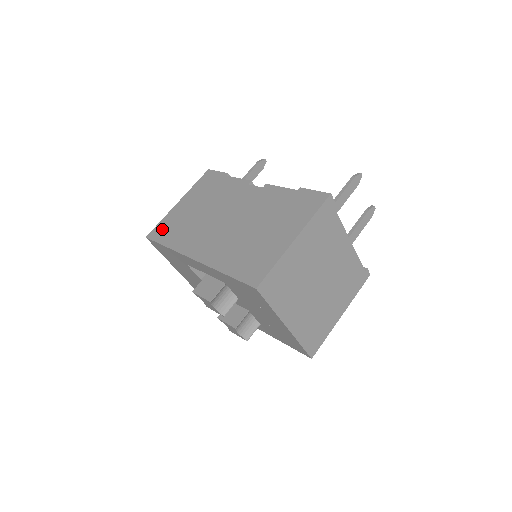
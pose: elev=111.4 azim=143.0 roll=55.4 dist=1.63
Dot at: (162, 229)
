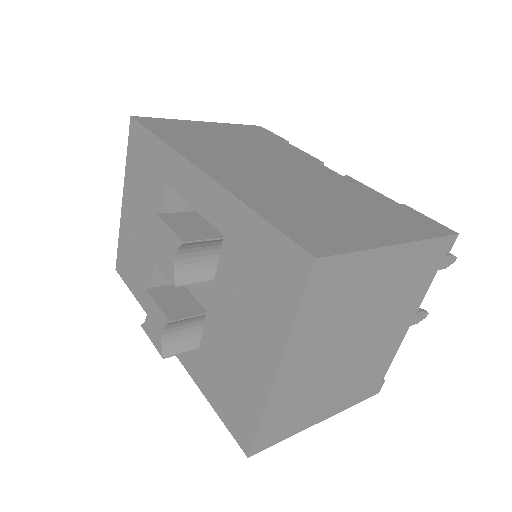
Dot at: (163, 124)
